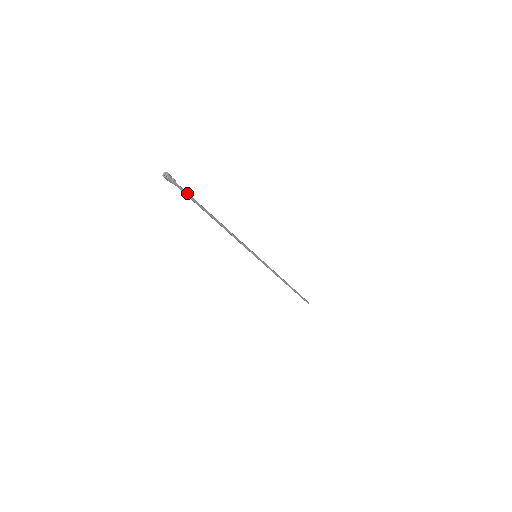
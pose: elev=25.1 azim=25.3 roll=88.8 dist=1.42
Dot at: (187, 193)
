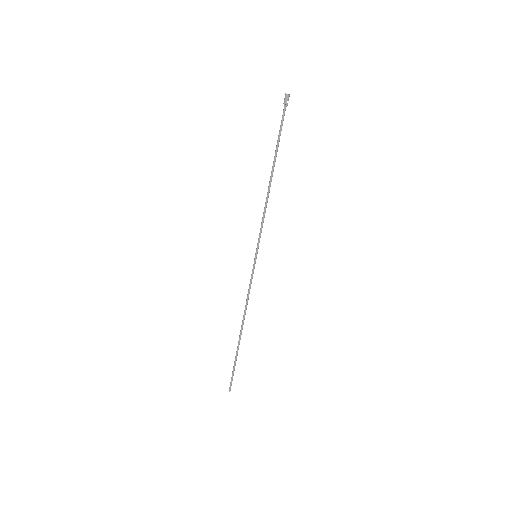
Dot at: occluded
